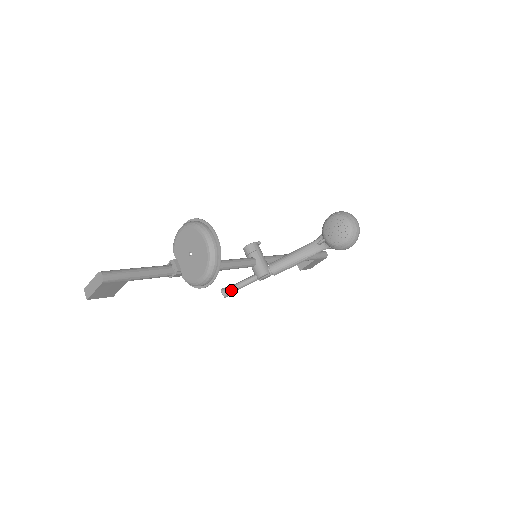
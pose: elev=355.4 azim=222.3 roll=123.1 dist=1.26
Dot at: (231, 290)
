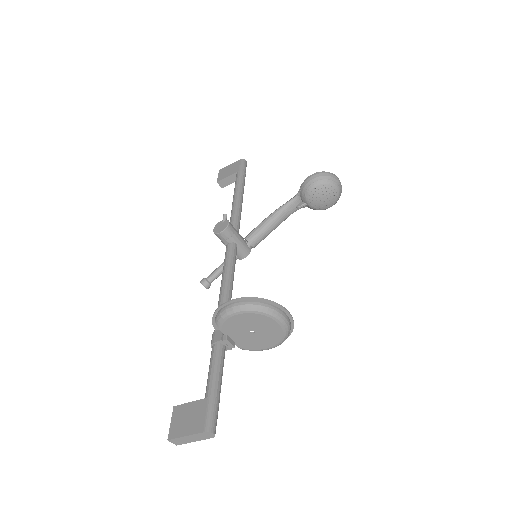
Dot at: (213, 280)
